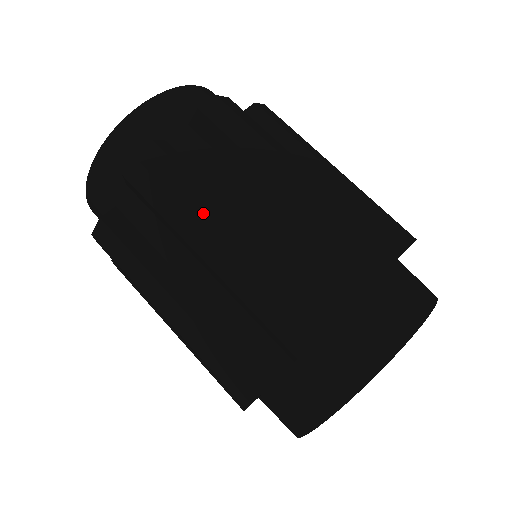
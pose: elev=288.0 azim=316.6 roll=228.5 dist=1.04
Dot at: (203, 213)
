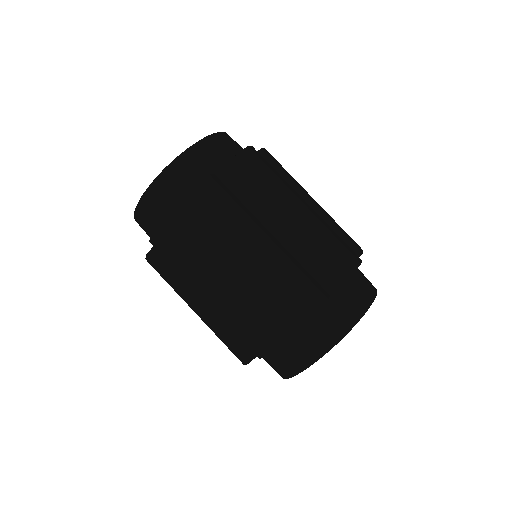
Dot at: (197, 277)
